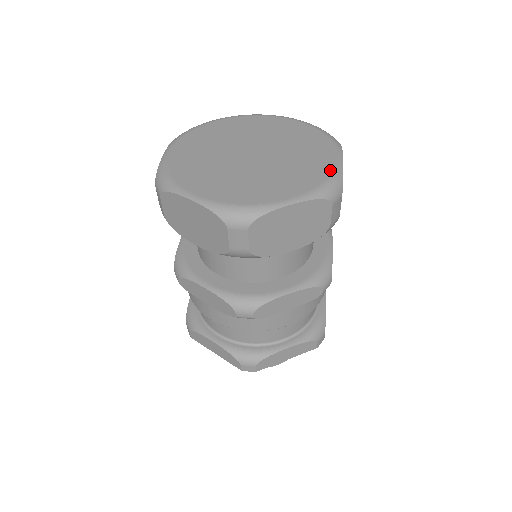
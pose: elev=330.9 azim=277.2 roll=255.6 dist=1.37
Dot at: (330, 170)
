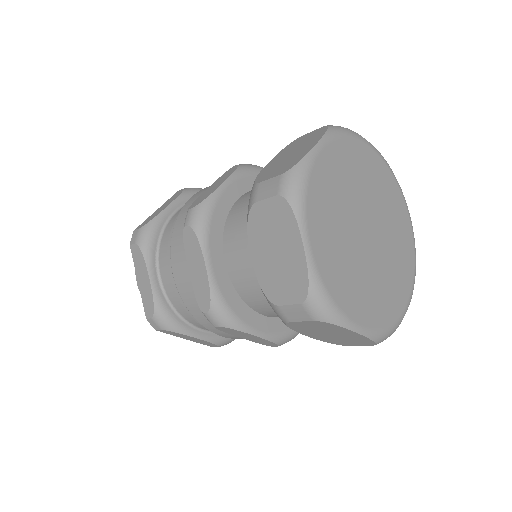
Dot at: (413, 247)
